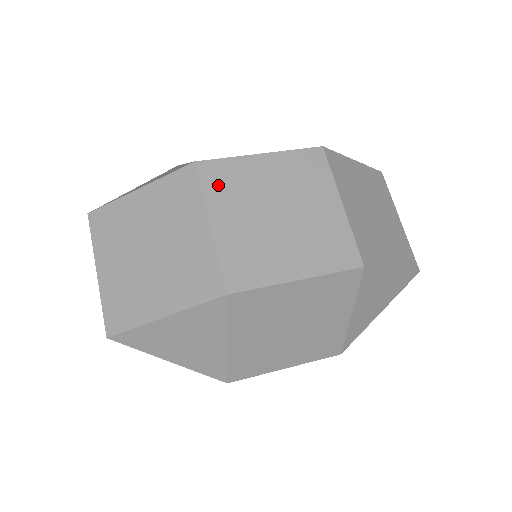
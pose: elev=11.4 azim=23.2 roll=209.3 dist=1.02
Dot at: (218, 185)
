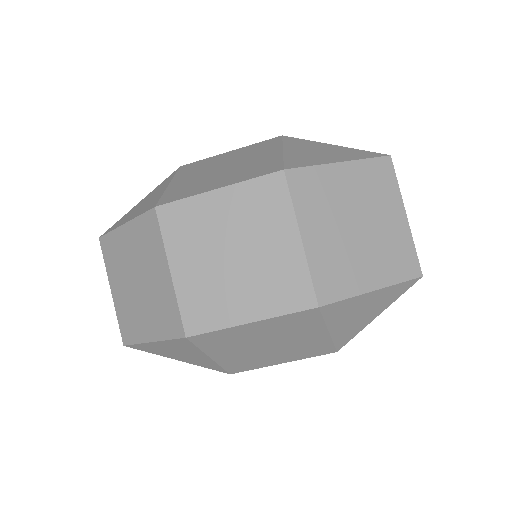
Dot at: (176, 230)
